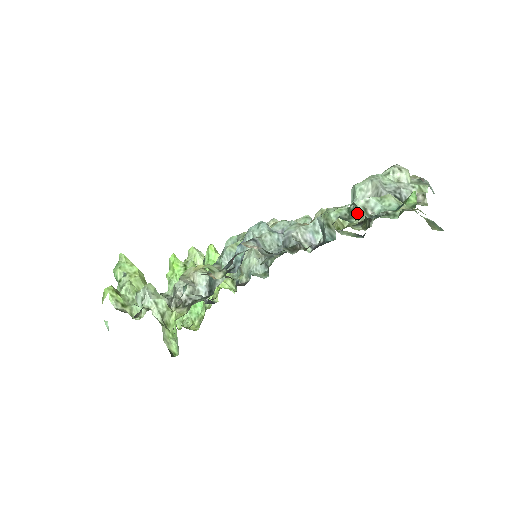
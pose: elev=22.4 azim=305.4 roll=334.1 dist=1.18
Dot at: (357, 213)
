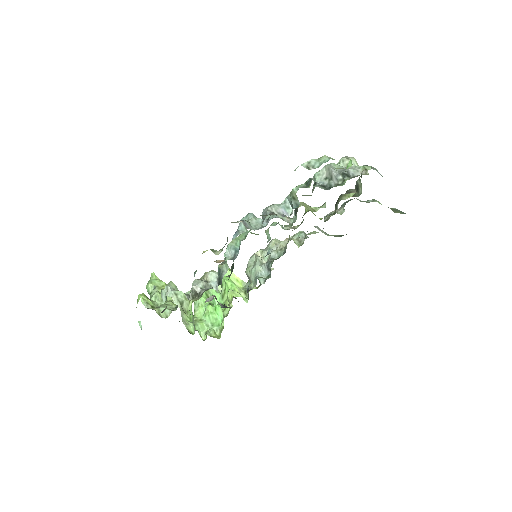
Dot at: (311, 182)
